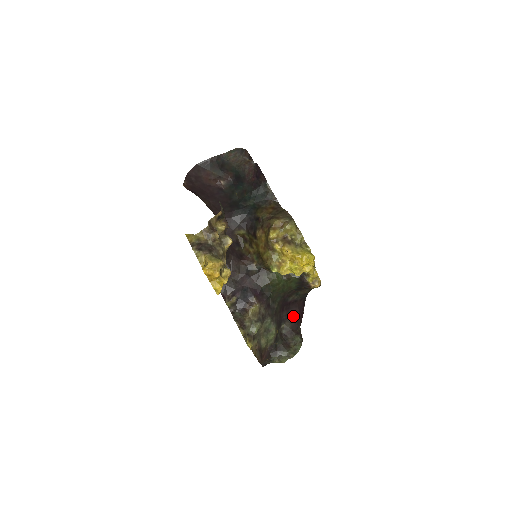
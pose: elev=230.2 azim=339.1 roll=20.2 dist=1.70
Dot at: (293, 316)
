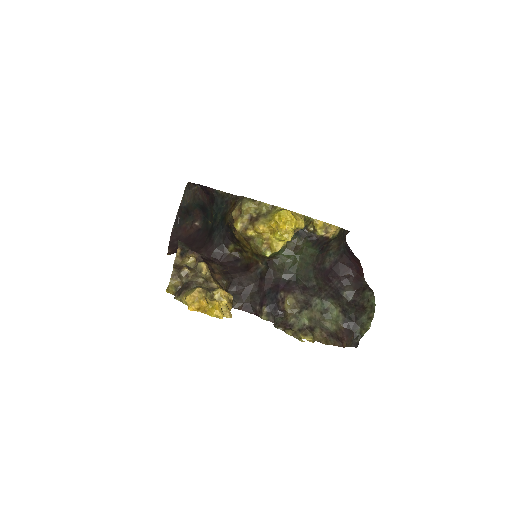
Dot at: (348, 277)
